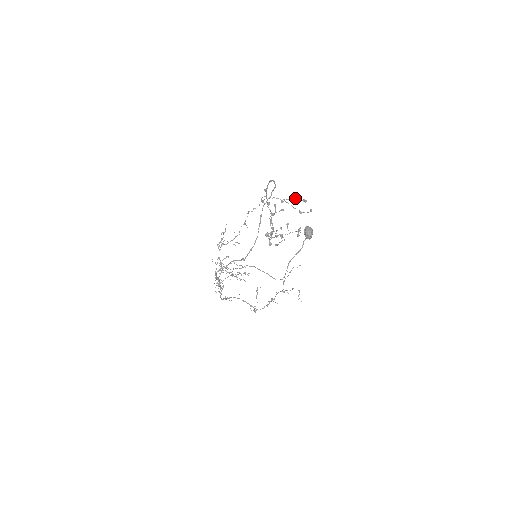
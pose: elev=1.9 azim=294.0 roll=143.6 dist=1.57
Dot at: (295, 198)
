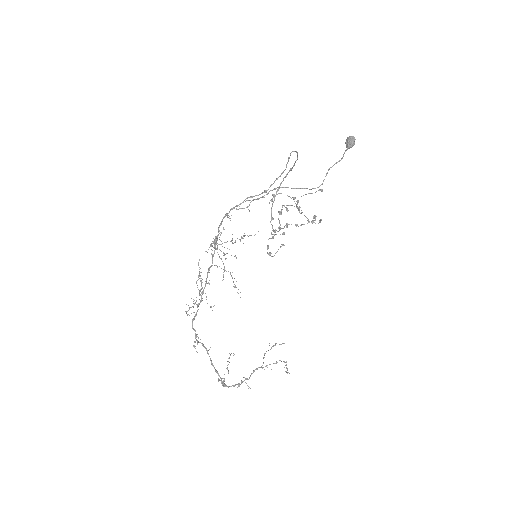
Dot at: (309, 193)
